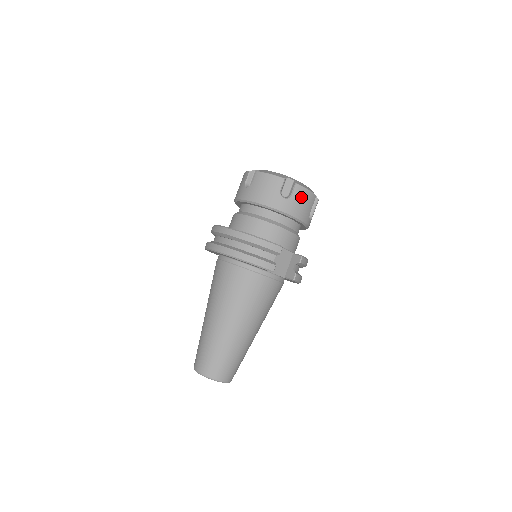
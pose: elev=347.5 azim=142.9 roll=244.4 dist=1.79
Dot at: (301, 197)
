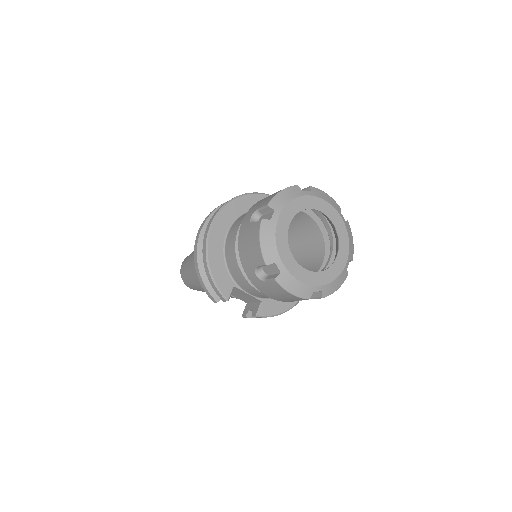
Dot at: (277, 290)
